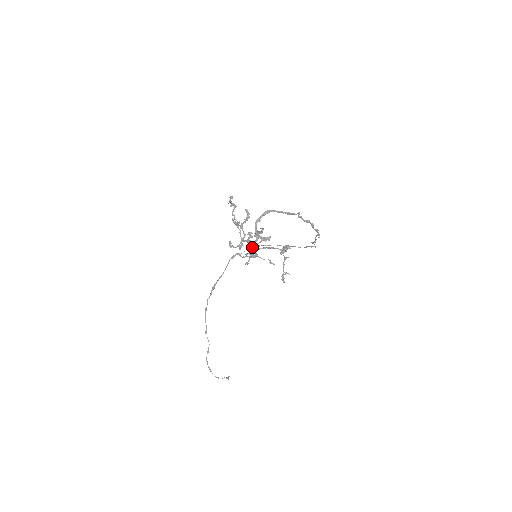
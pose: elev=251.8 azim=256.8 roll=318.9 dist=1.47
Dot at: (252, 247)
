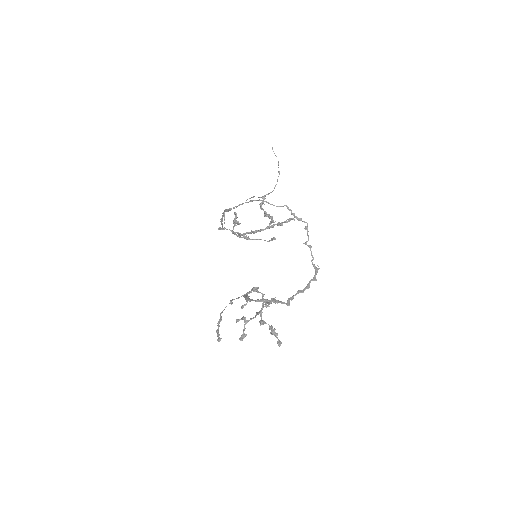
Dot at: occluded
